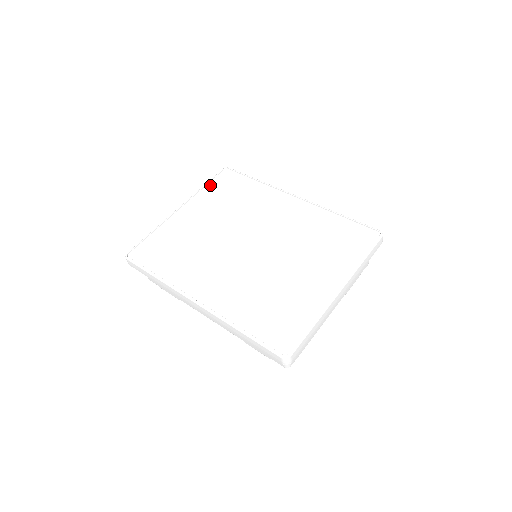
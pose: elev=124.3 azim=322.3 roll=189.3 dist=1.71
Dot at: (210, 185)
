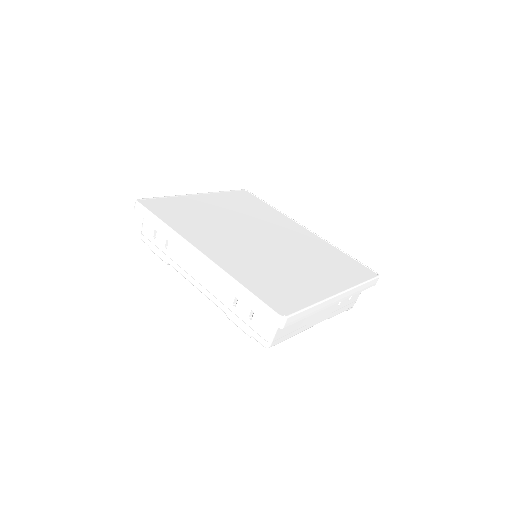
Dot at: (229, 193)
